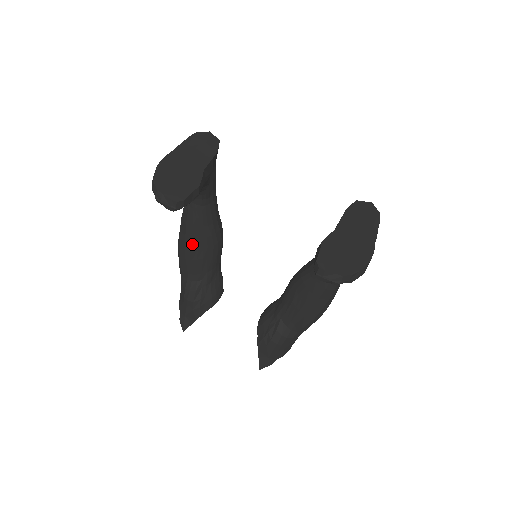
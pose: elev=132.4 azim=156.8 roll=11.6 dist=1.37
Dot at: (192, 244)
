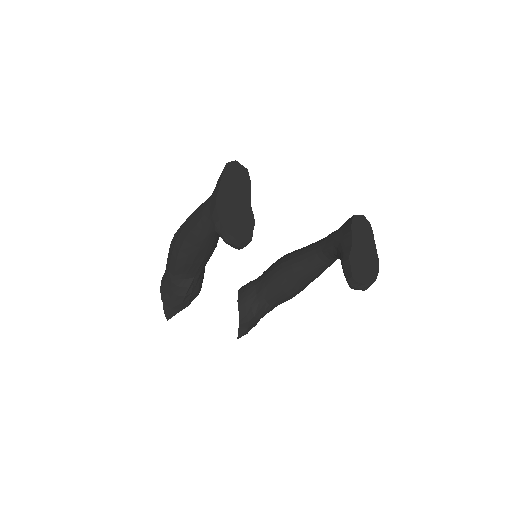
Dot at: (198, 252)
